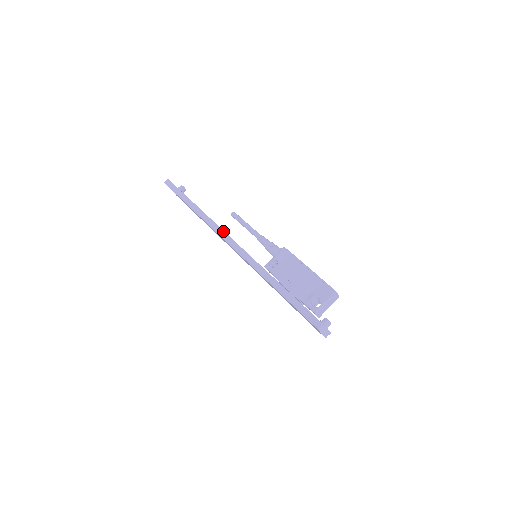
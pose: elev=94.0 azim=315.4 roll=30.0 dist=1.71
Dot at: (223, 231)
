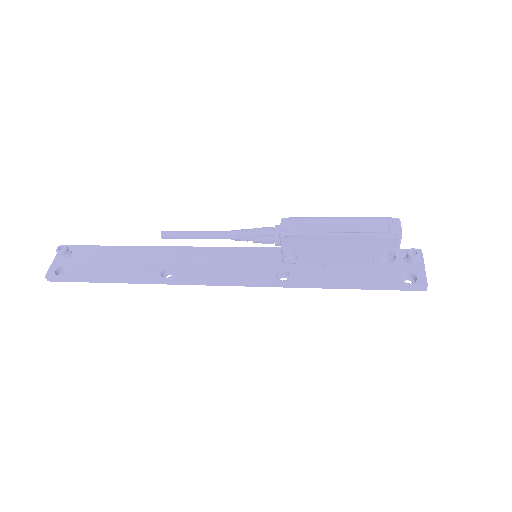
Dot at: (197, 281)
